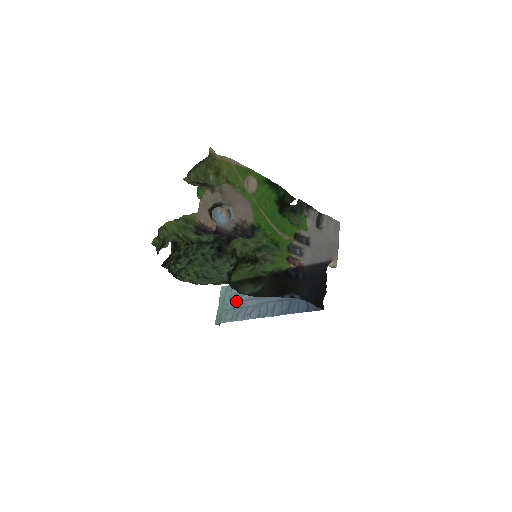
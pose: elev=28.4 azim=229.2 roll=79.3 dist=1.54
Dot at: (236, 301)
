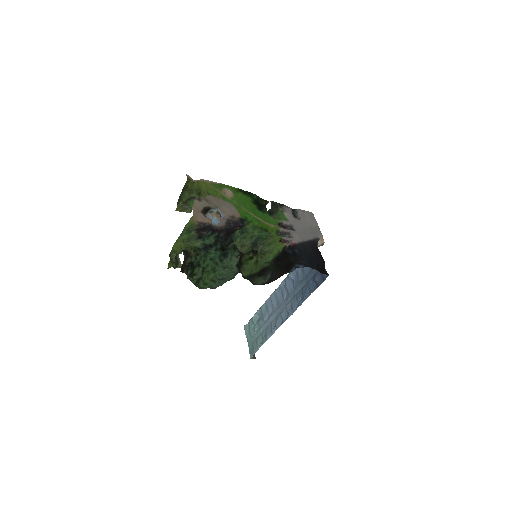
Dot at: (260, 327)
